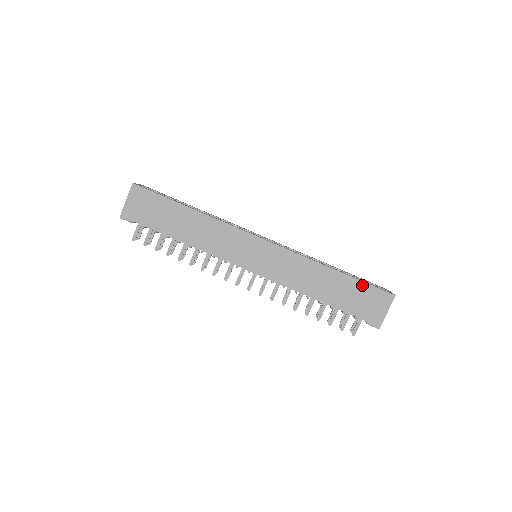
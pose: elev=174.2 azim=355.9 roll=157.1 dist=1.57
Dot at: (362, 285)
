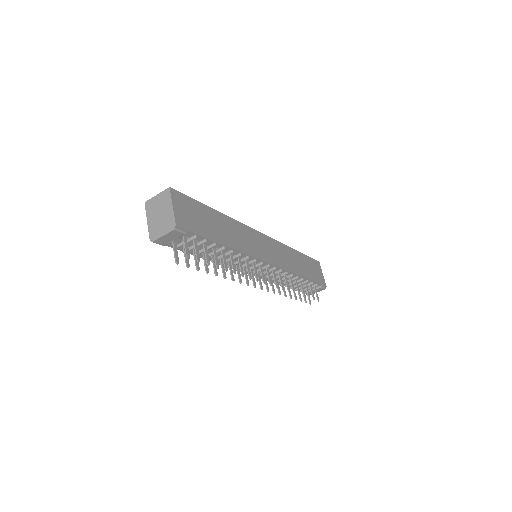
Dot at: (309, 259)
